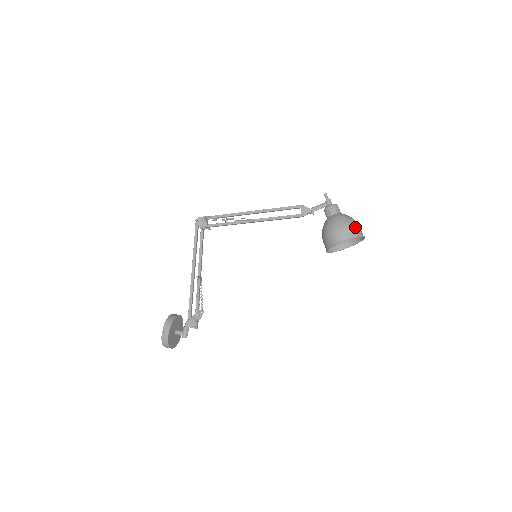
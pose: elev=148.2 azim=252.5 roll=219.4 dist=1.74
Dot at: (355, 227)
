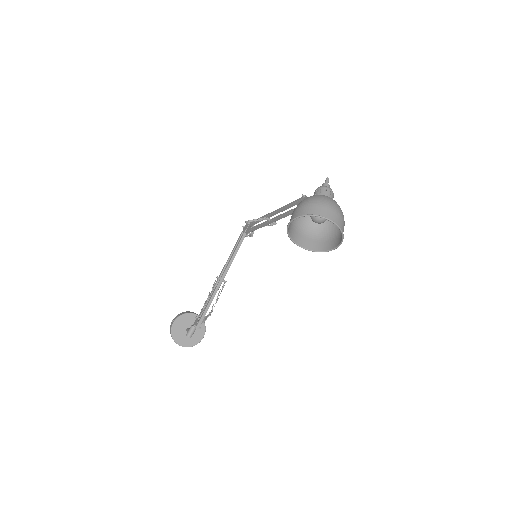
Dot at: (316, 205)
